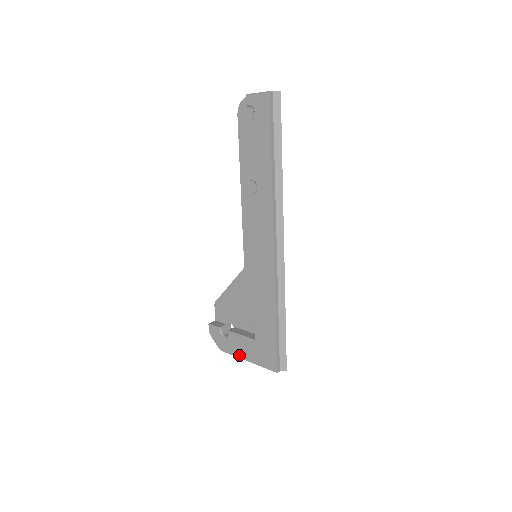
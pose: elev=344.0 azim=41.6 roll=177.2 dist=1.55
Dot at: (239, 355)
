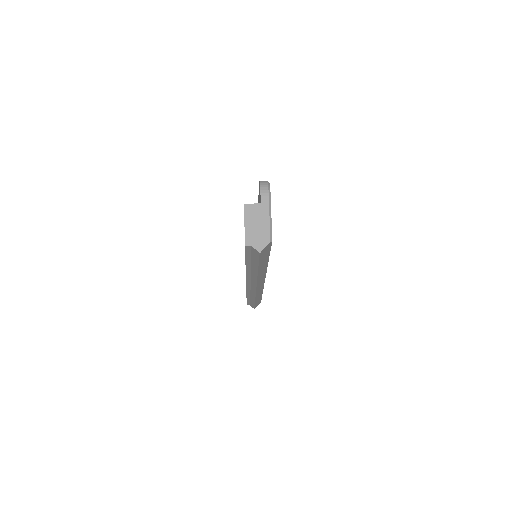
Dot at: occluded
